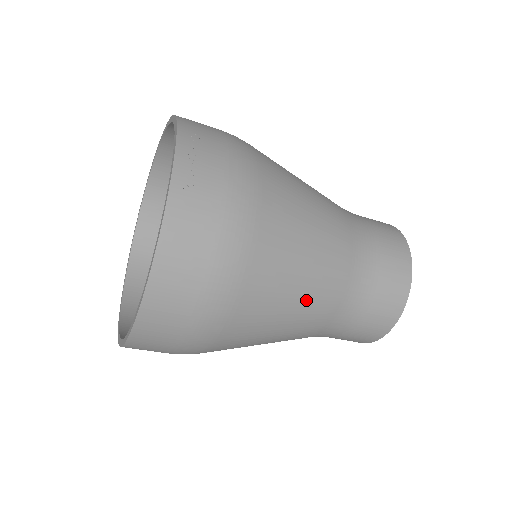
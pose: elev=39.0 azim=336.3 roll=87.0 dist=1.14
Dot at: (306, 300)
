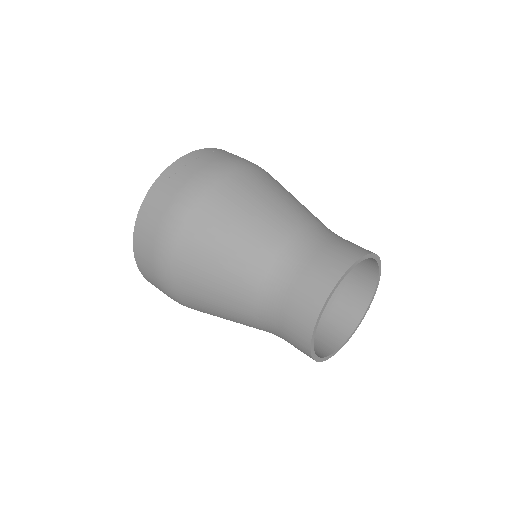
Dot at: (225, 274)
